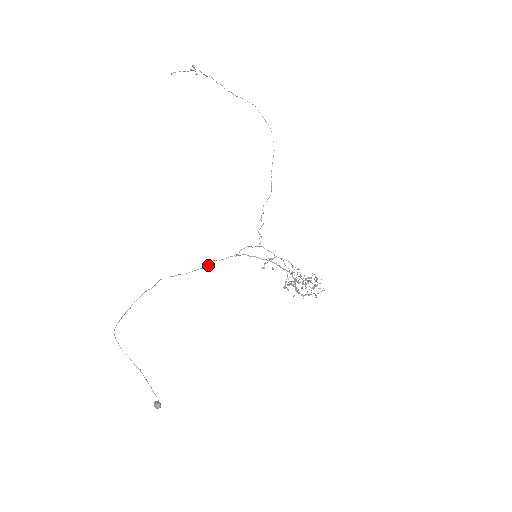
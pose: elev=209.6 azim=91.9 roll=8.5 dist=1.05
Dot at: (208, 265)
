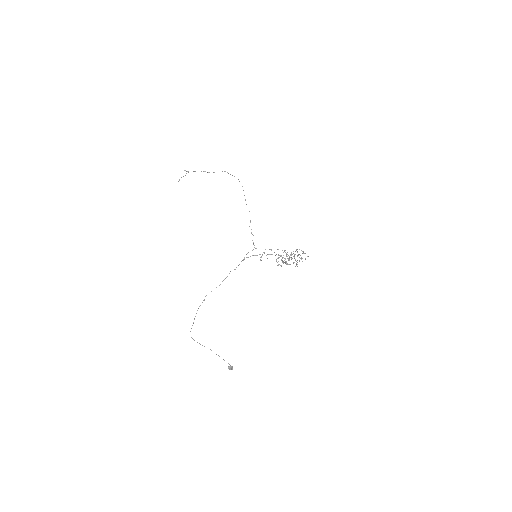
Dot at: occluded
